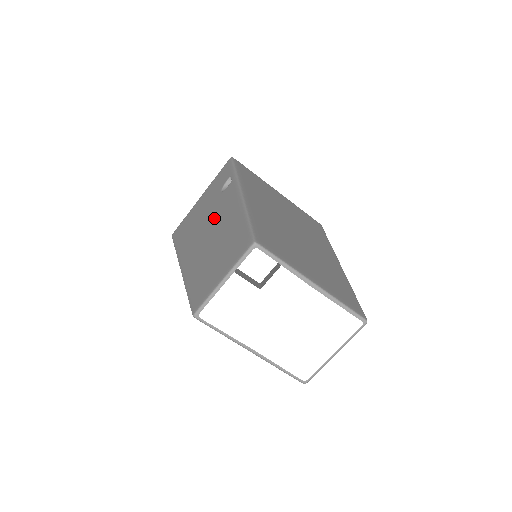
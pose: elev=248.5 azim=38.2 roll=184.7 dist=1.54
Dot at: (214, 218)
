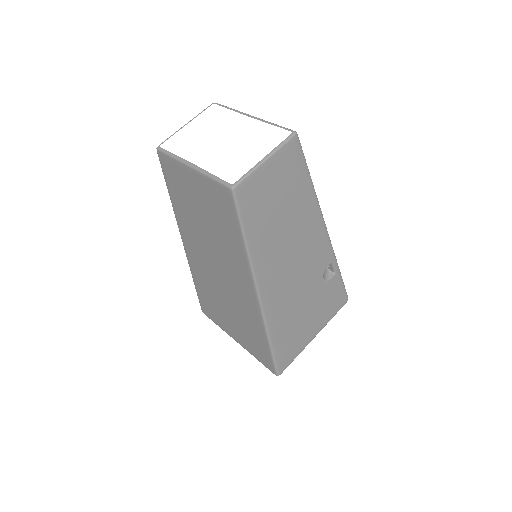
Dot at: occluded
